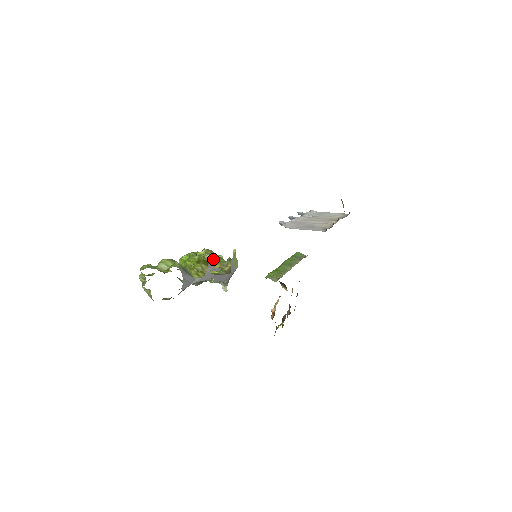
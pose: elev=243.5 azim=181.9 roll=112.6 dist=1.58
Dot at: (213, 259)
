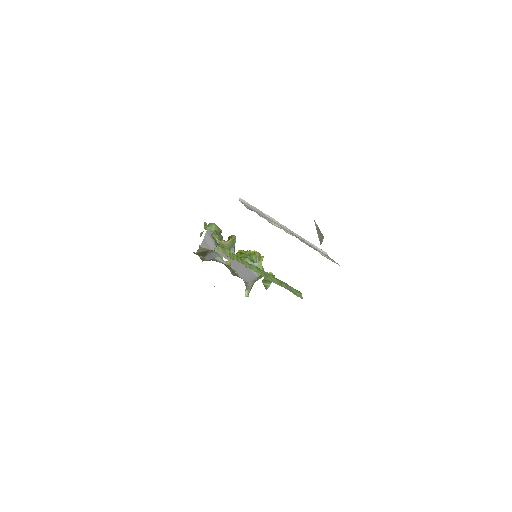
Dot at: occluded
